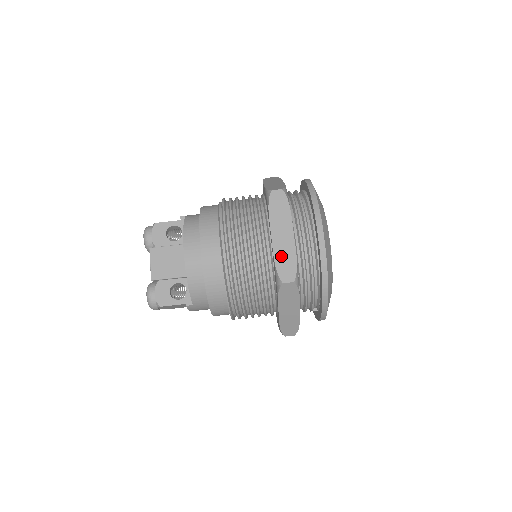
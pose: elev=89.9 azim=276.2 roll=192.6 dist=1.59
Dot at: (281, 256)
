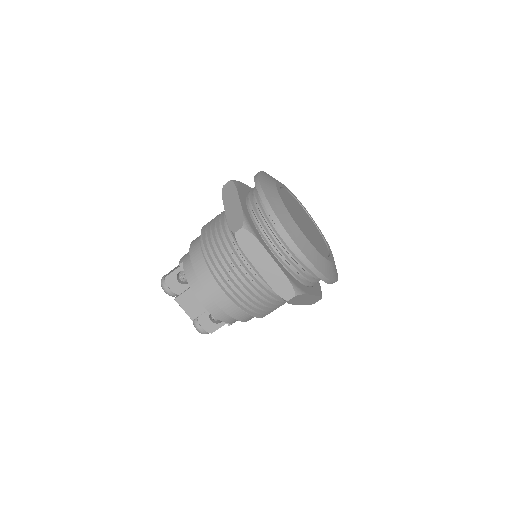
Dot at: (274, 282)
